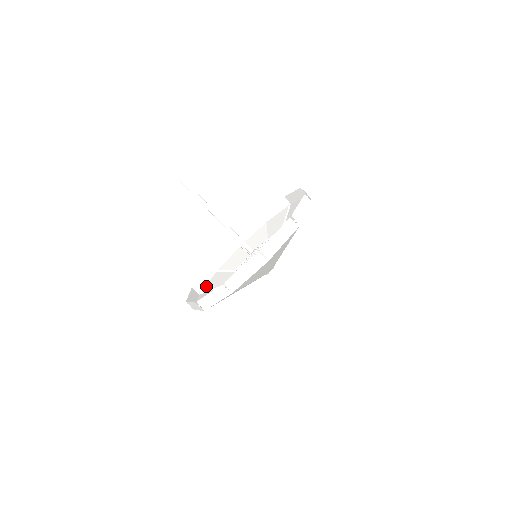
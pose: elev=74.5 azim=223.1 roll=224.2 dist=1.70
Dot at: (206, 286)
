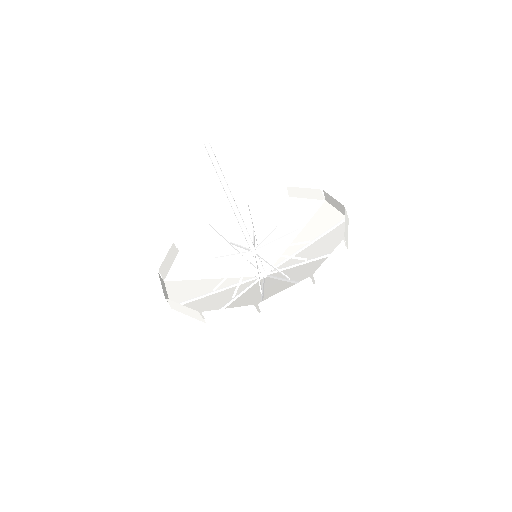
Dot at: (171, 298)
